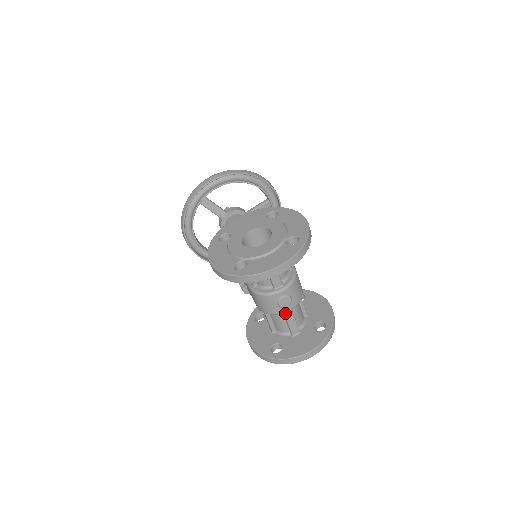
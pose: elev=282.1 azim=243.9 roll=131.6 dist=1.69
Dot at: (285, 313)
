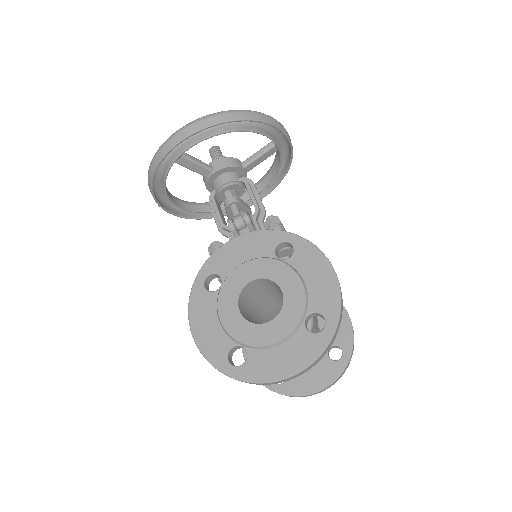
Dot at: occluded
